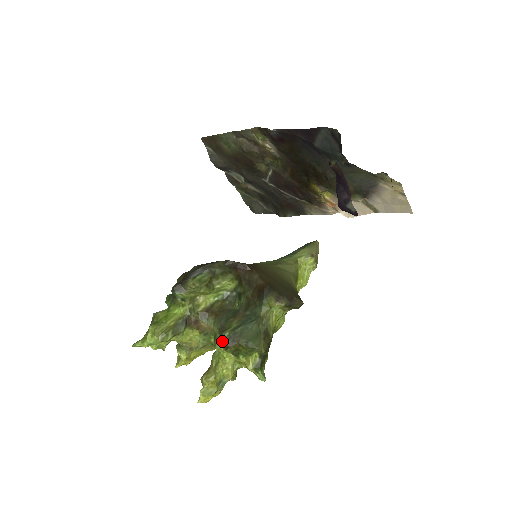
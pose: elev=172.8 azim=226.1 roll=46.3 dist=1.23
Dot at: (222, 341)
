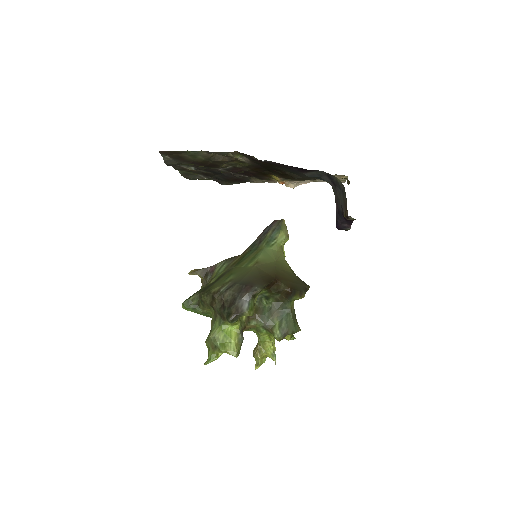
Dot at: (278, 338)
